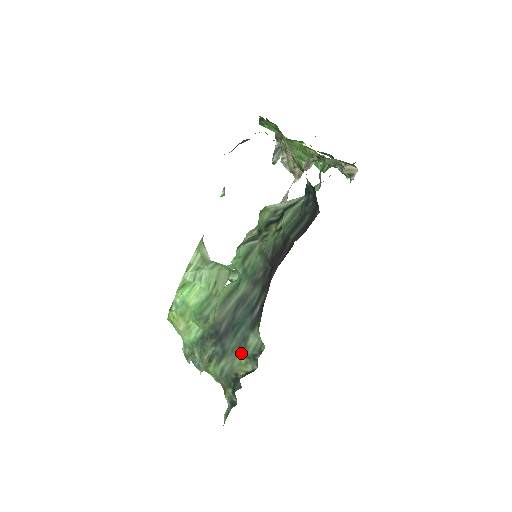
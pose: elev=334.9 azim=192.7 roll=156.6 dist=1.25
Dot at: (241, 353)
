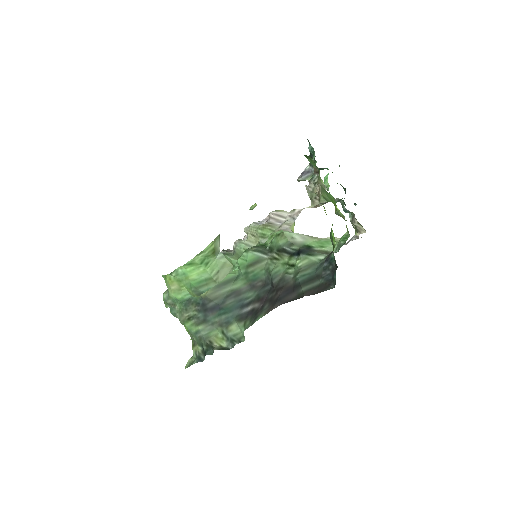
Dot at: (220, 330)
